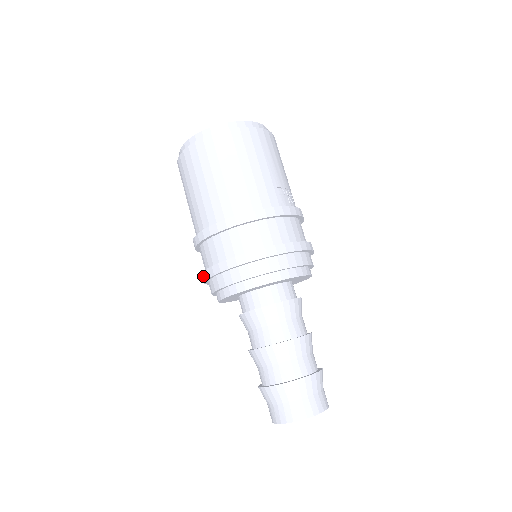
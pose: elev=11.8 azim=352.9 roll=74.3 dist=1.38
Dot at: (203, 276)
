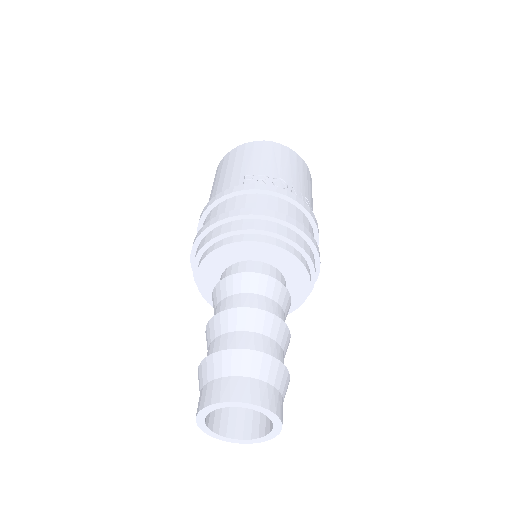
Dot at: occluded
